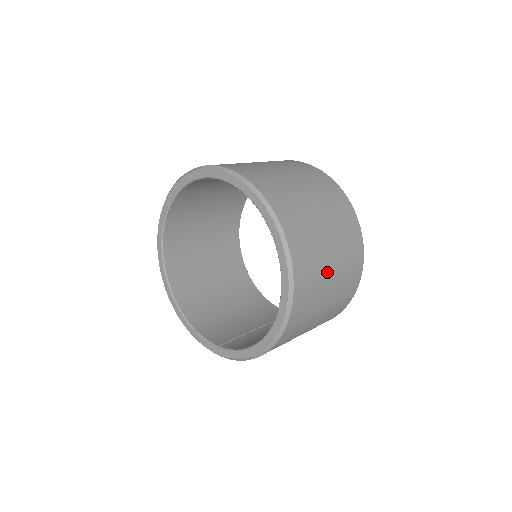
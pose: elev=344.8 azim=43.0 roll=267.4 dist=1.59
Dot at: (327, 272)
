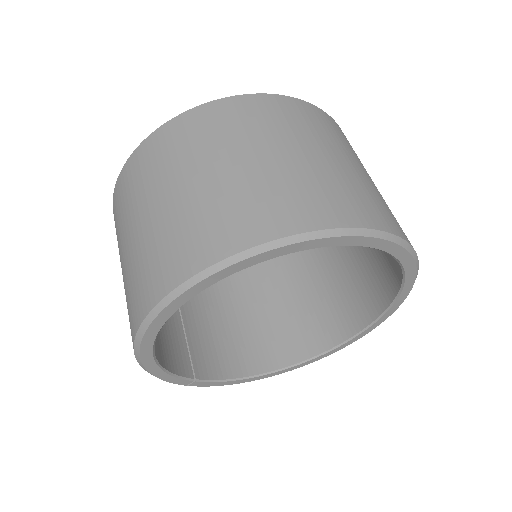
Dot at: occluded
